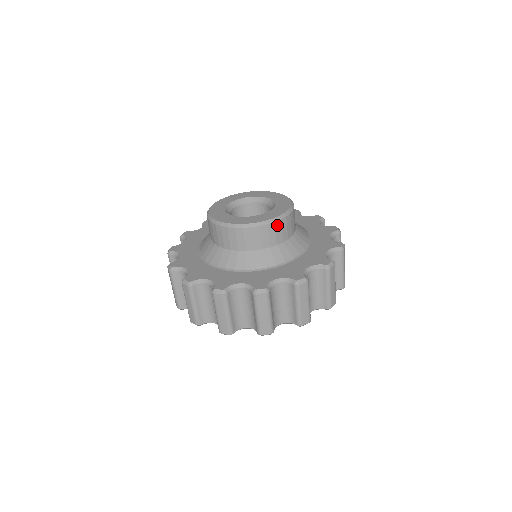
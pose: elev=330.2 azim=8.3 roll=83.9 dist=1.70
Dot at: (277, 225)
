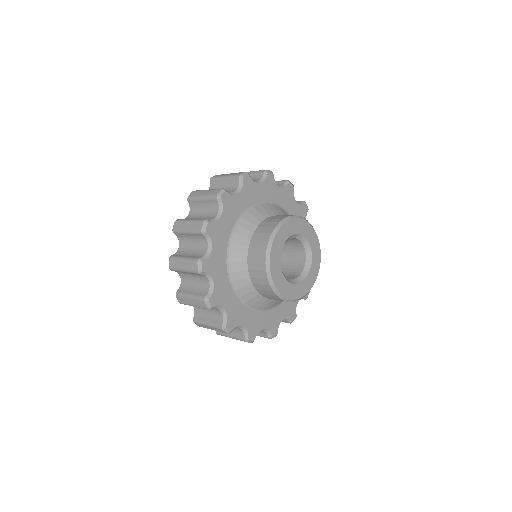
Dot at: occluded
